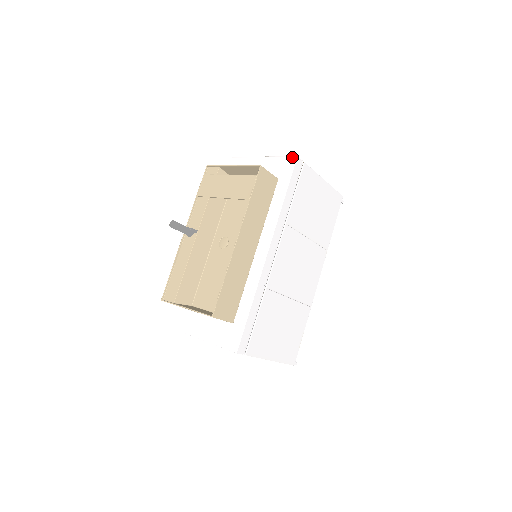
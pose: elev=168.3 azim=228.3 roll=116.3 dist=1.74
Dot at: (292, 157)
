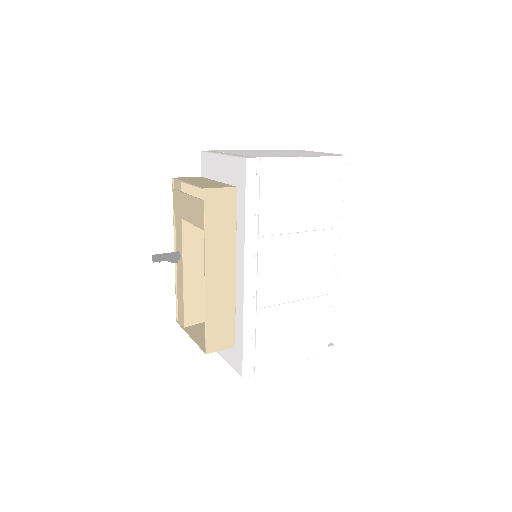
Dot at: (242, 159)
